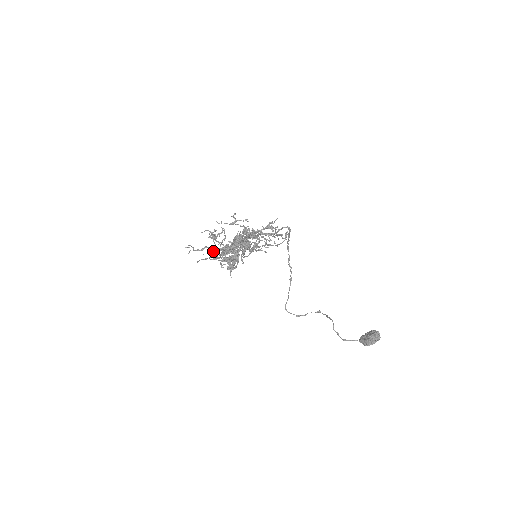
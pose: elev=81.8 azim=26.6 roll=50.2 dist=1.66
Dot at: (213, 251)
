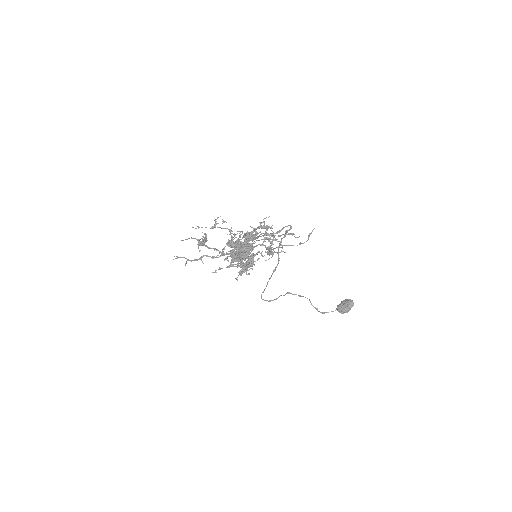
Dot at: occluded
